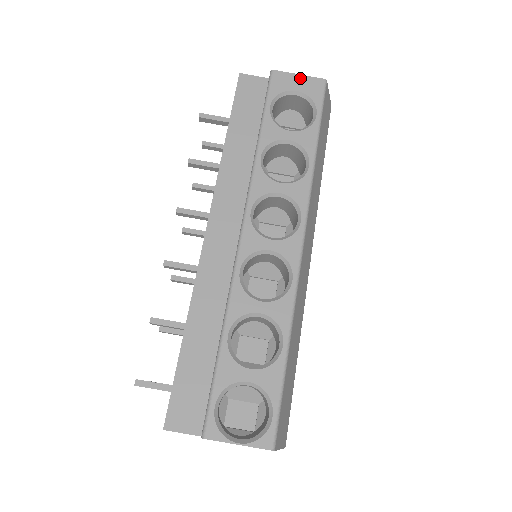
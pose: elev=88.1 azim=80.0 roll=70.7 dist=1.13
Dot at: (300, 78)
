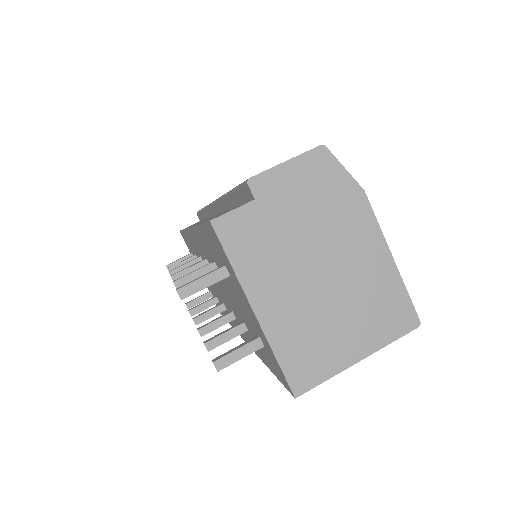
Dot at: occluded
